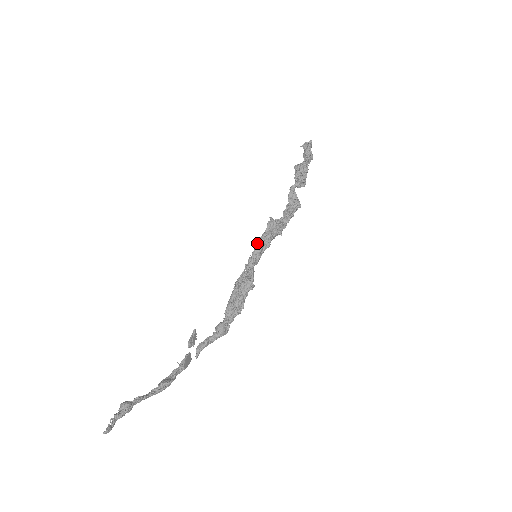
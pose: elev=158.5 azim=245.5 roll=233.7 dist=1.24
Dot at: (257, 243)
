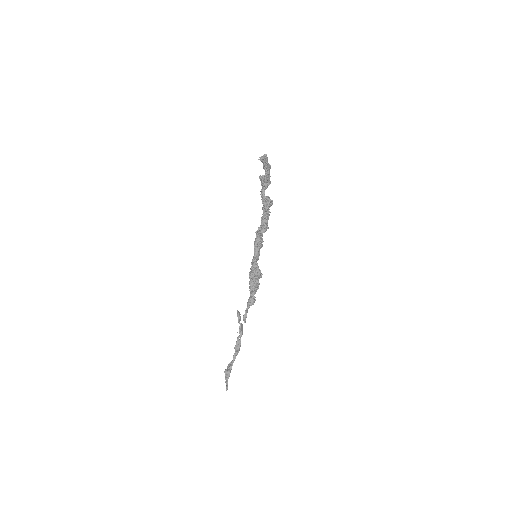
Dot at: (254, 250)
